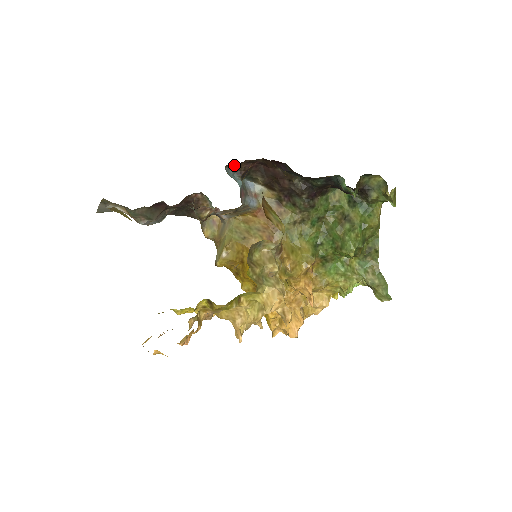
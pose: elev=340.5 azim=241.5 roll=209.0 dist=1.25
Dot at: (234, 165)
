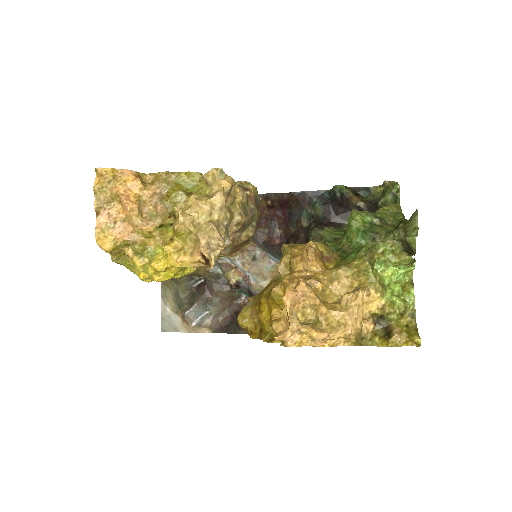
Dot at: (257, 238)
